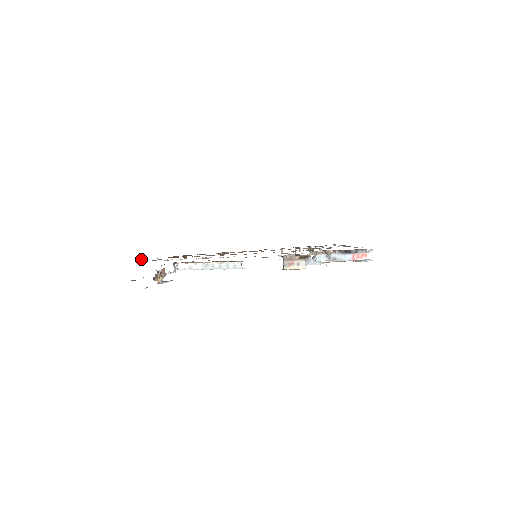
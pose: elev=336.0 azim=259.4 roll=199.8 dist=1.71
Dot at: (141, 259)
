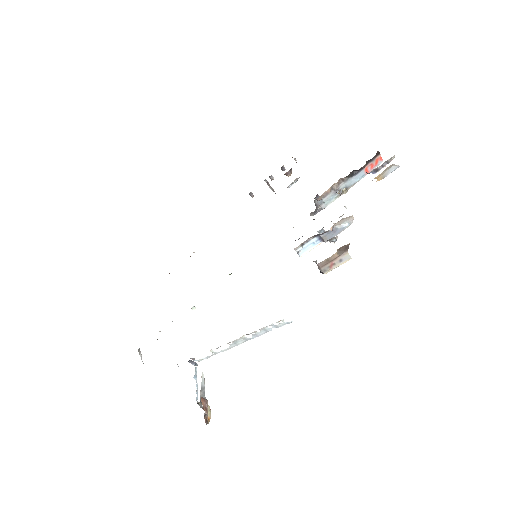
Dot at: occluded
